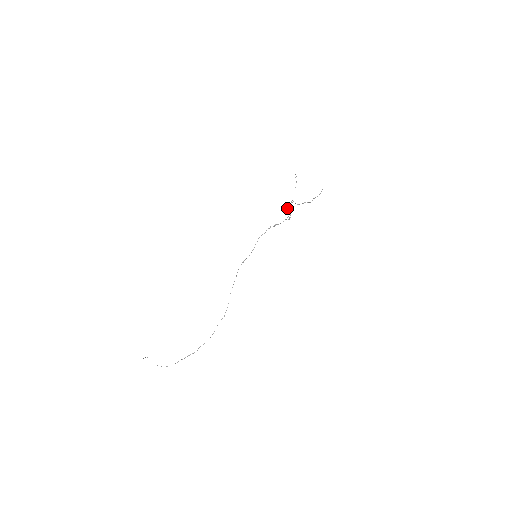
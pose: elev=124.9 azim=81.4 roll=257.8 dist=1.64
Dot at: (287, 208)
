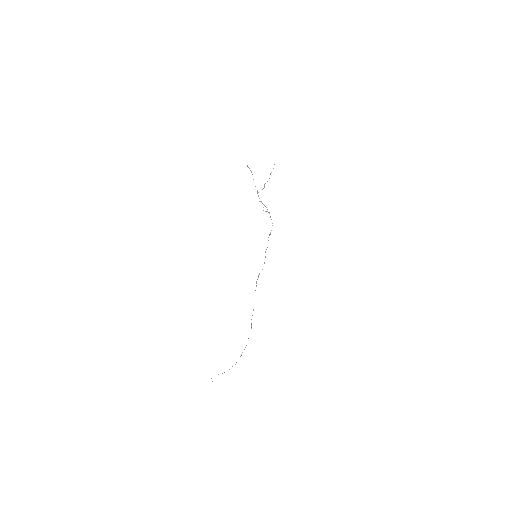
Dot at: occluded
